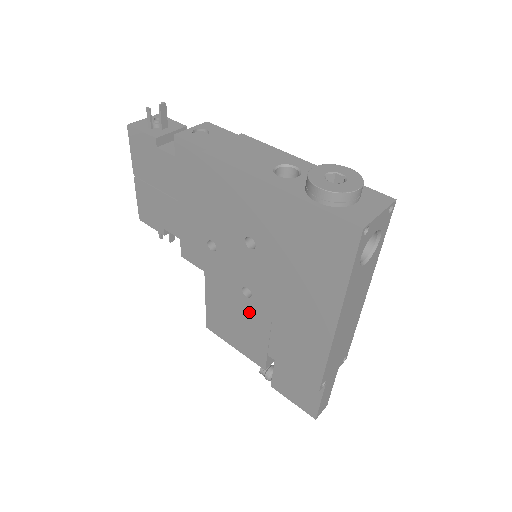
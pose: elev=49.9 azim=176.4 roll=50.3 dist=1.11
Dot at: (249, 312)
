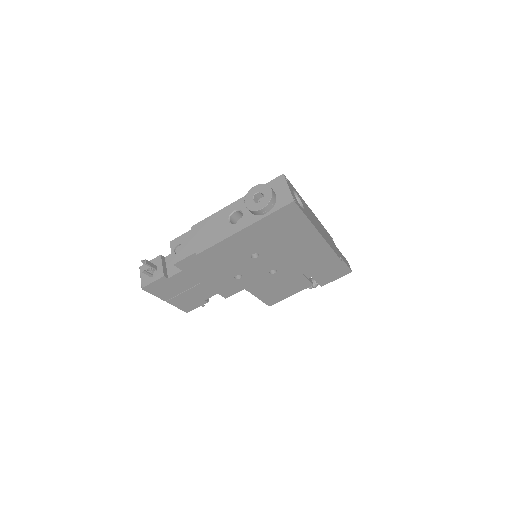
Dot at: (282, 276)
